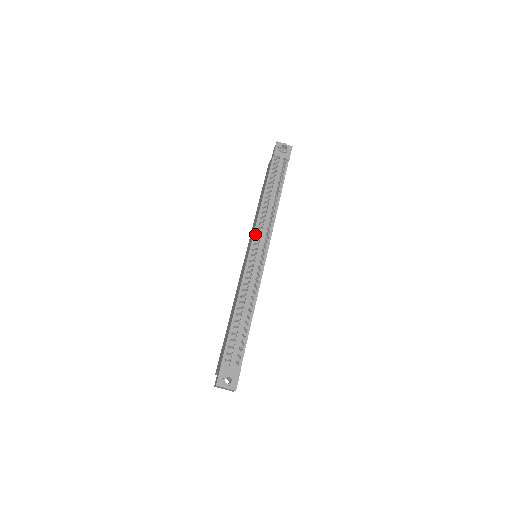
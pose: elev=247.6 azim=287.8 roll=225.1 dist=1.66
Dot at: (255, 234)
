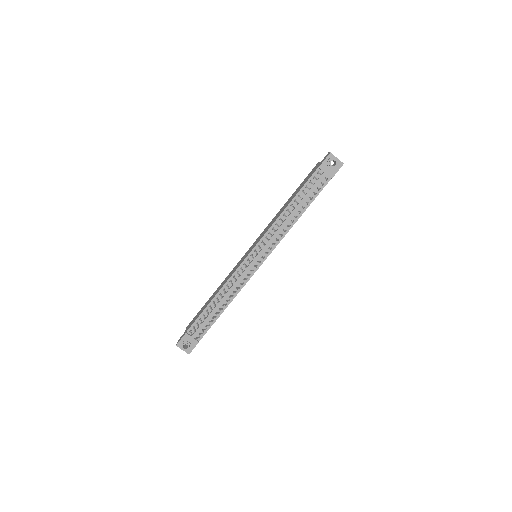
Dot at: (261, 241)
